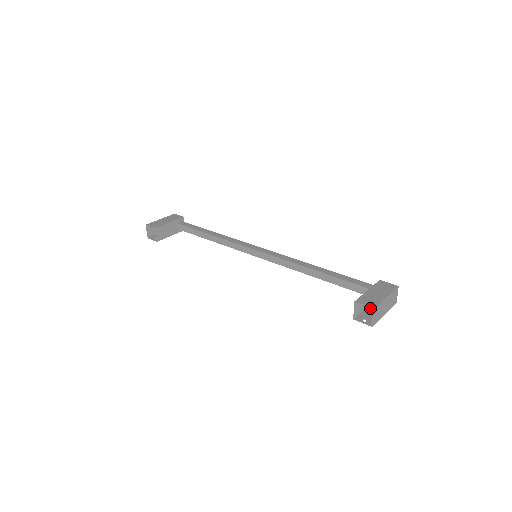
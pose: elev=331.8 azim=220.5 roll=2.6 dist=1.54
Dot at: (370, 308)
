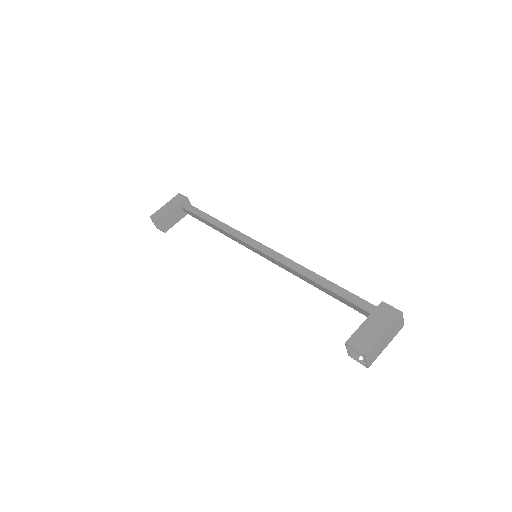
Dot at: occluded
